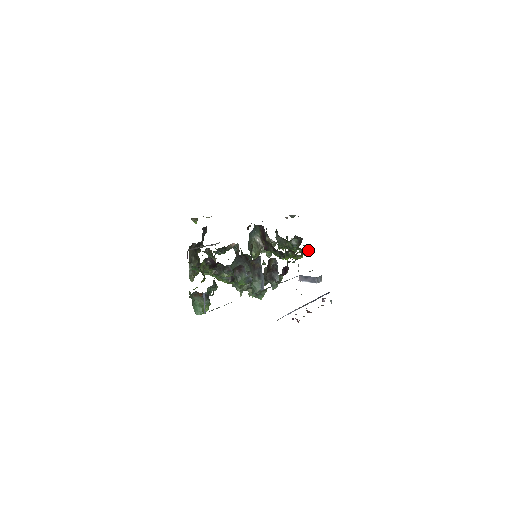
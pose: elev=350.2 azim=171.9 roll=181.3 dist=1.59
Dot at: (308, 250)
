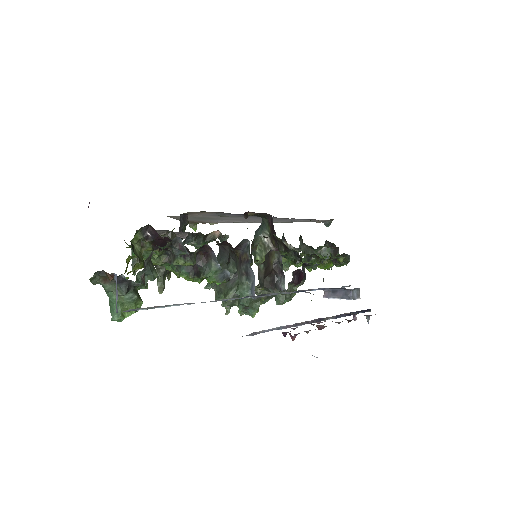
Dot at: occluded
